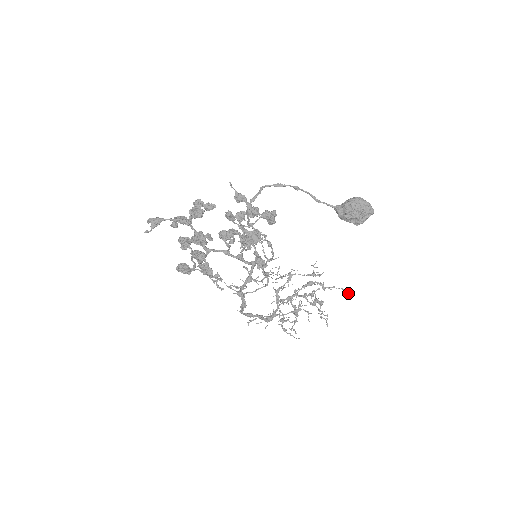
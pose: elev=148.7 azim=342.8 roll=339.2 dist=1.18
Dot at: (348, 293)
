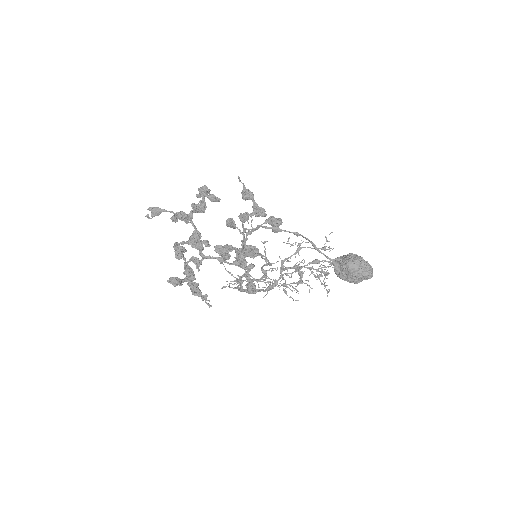
Dot at: occluded
